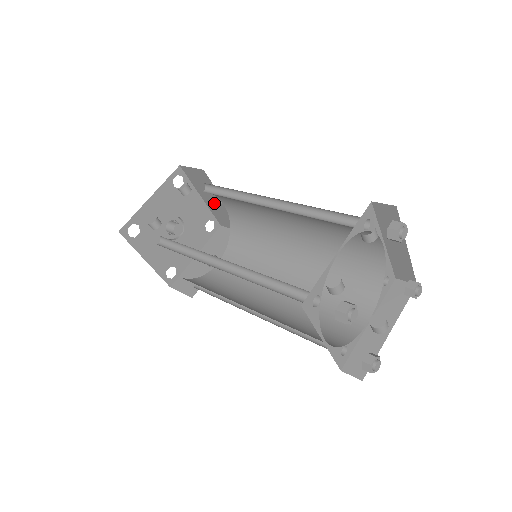
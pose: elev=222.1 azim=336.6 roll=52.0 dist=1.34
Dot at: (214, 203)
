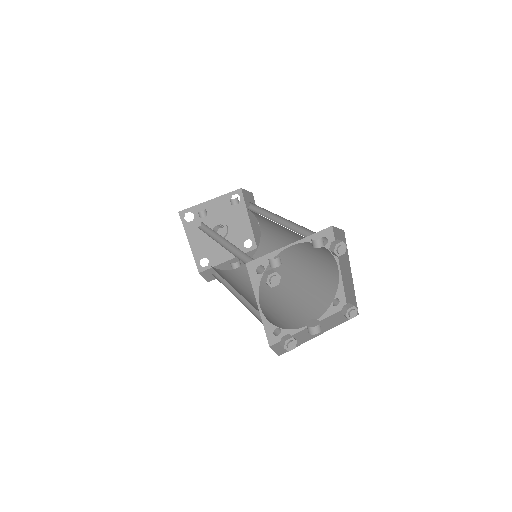
Dot at: (255, 225)
